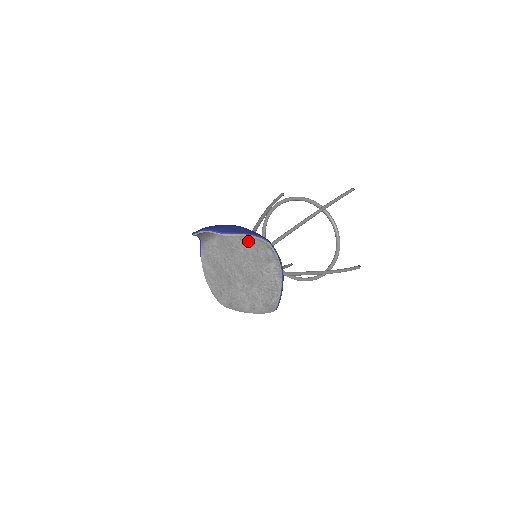
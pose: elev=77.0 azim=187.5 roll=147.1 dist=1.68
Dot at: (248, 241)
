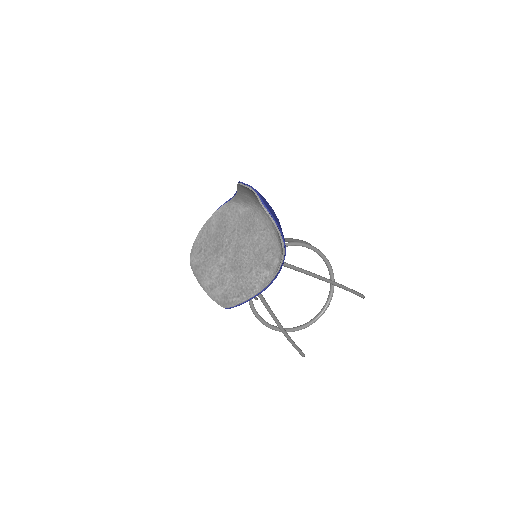
Dot at: (269, 236)
